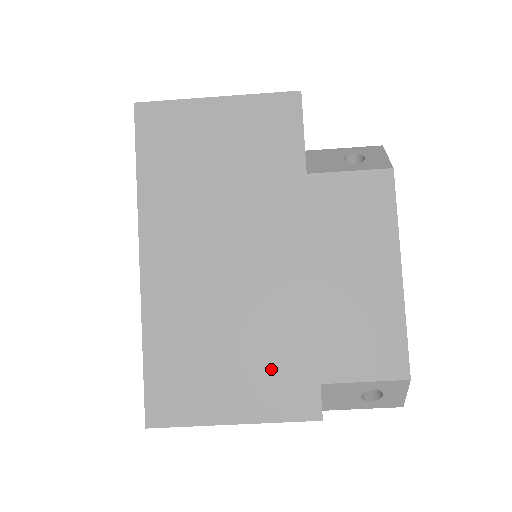
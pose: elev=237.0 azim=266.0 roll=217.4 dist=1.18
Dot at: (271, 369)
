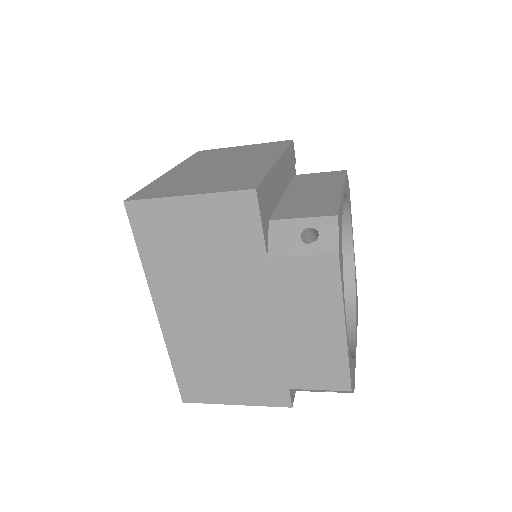
Dot at: (255, 379)
